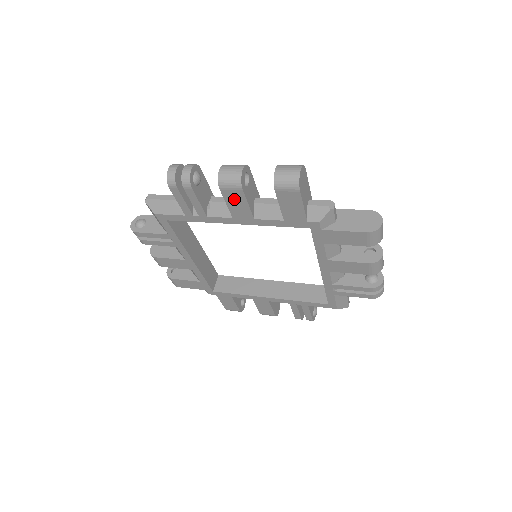
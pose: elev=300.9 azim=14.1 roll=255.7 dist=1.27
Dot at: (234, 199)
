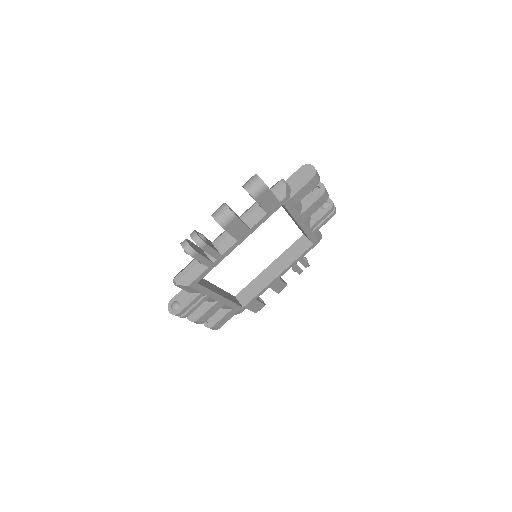
Dot at: (234, 227)
